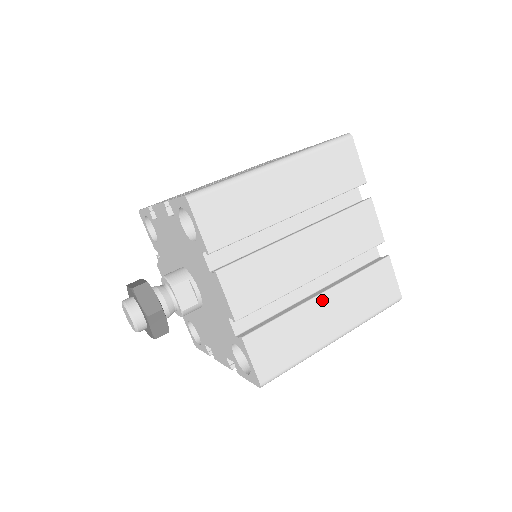
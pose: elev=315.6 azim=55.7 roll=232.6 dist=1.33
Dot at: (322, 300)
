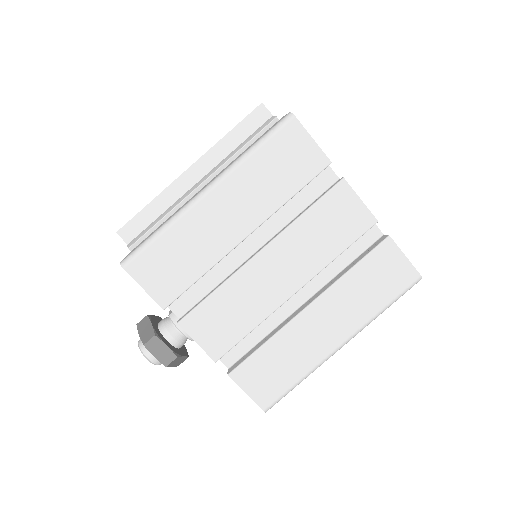
Dot at: occluded
